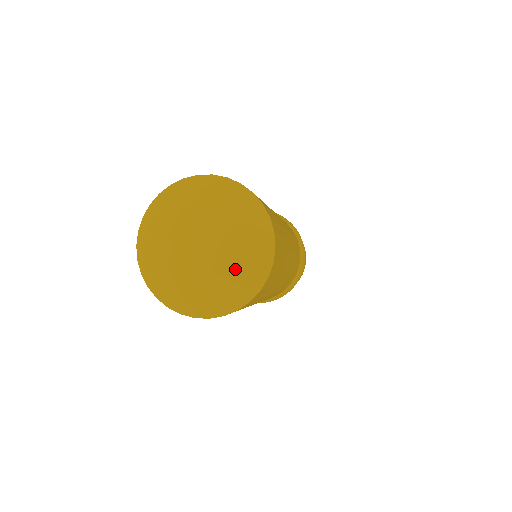
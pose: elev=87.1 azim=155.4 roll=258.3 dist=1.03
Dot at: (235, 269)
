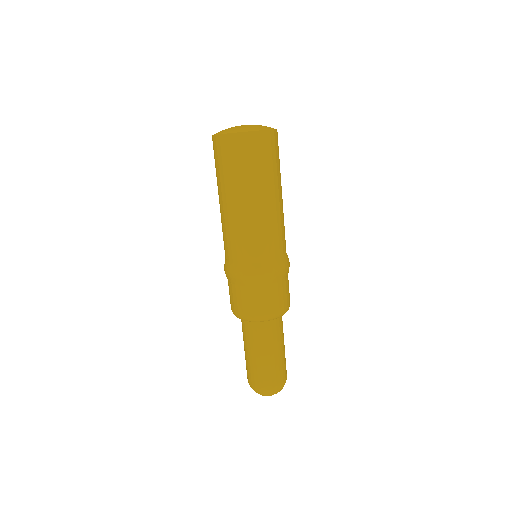
Dot at: (245, 127)
